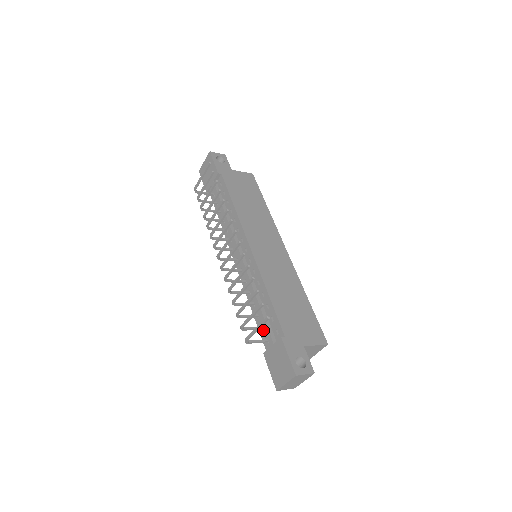
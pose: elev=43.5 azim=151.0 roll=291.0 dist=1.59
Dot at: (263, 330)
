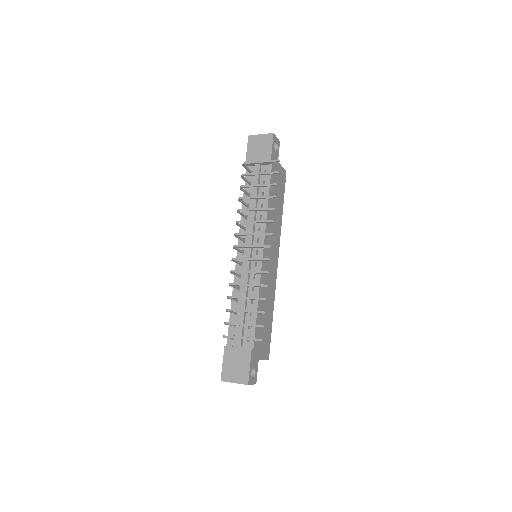
Dot at: (234, 327)
